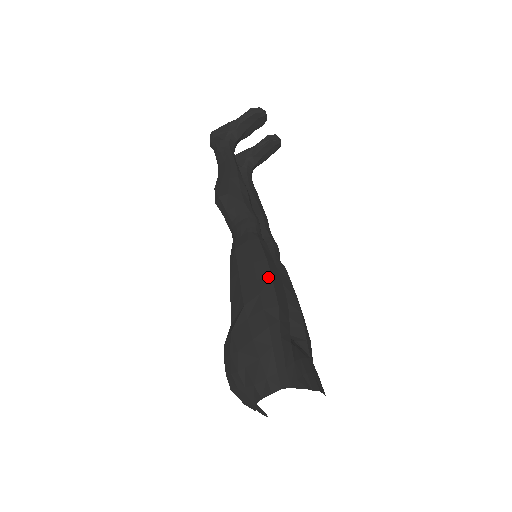
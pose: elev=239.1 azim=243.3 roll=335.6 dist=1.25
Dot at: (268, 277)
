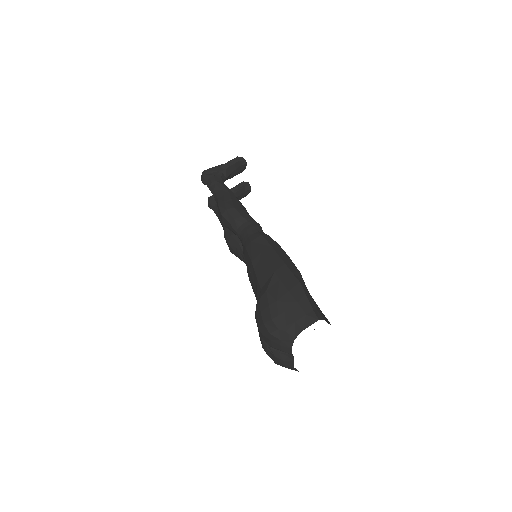
Dot at: (286, 256)
